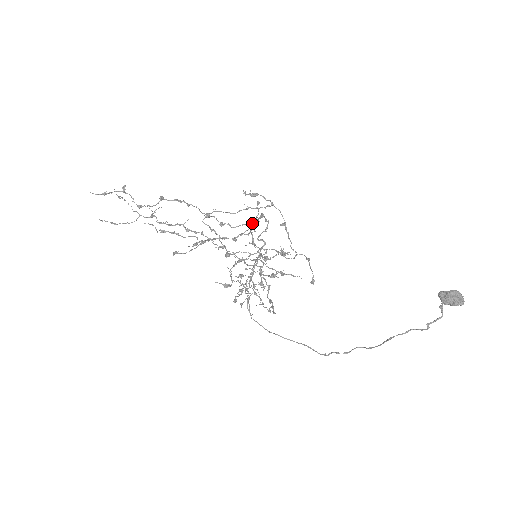
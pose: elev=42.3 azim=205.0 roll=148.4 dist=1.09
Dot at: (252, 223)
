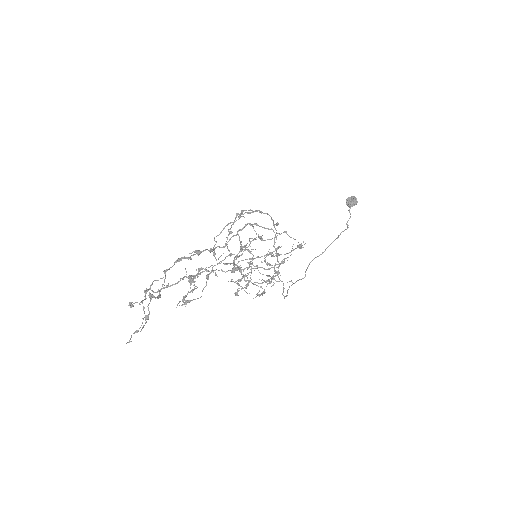
Dot at: (237, 233)
